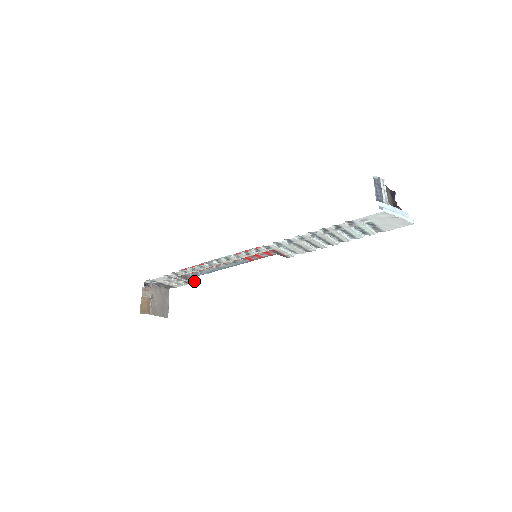
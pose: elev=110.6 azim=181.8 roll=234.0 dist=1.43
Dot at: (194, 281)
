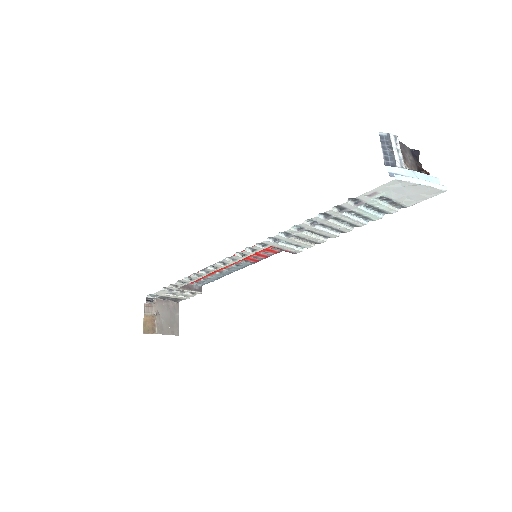
Dot at: (201, 291)
